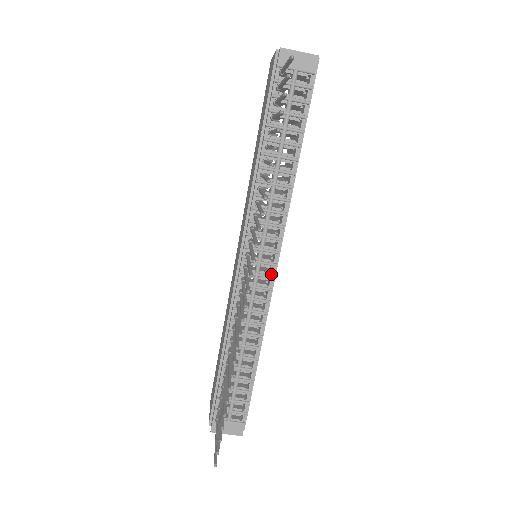
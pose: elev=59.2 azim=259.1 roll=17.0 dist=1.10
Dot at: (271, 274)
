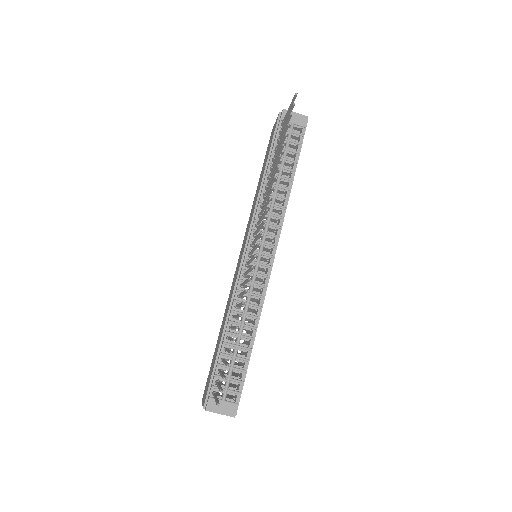
Dot at: (269, 264)
